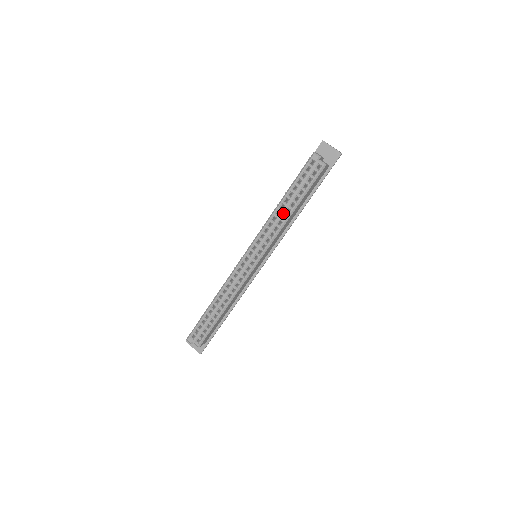
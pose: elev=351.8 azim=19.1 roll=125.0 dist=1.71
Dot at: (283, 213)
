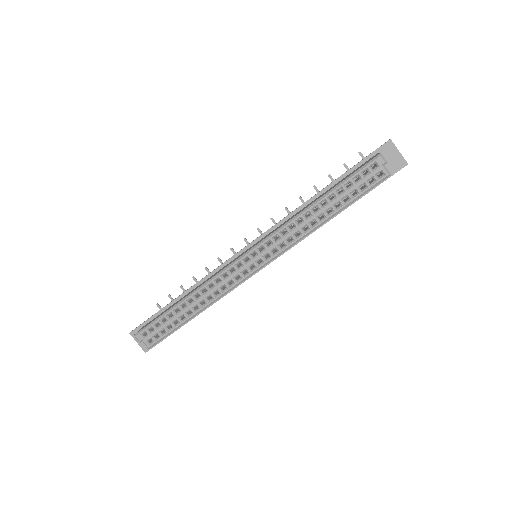
Dot at: (314, 218)
